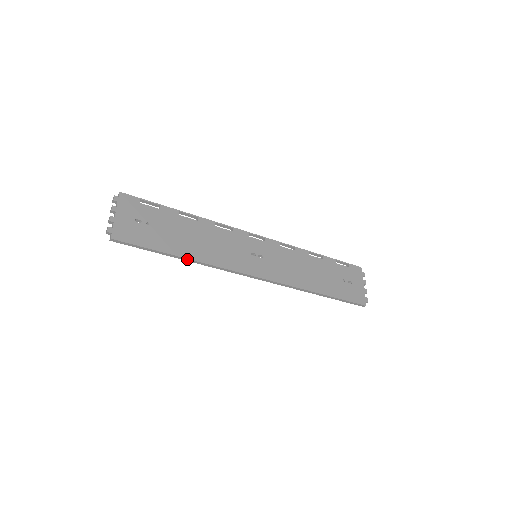
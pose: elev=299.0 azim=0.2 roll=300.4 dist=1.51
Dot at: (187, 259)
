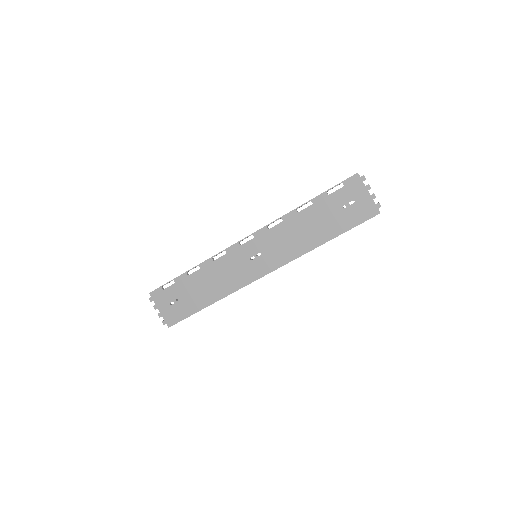
Dot at: occluded
